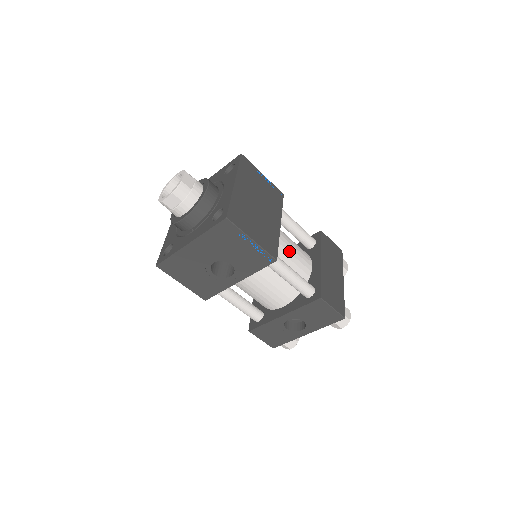
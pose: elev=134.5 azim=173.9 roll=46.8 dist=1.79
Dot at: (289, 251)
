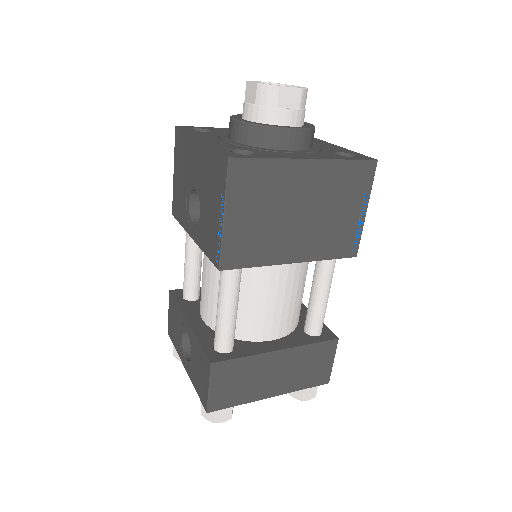
Dot at: (270, 294)
